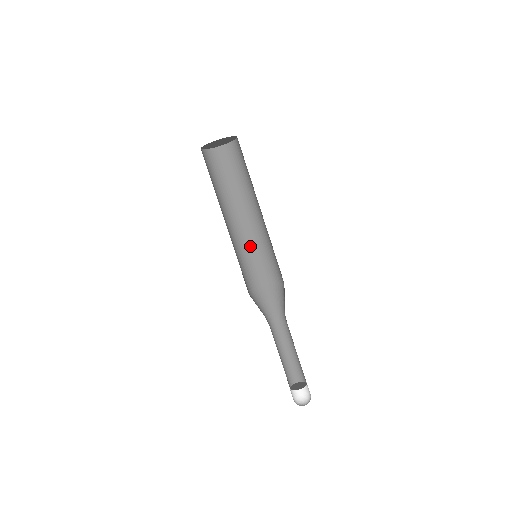
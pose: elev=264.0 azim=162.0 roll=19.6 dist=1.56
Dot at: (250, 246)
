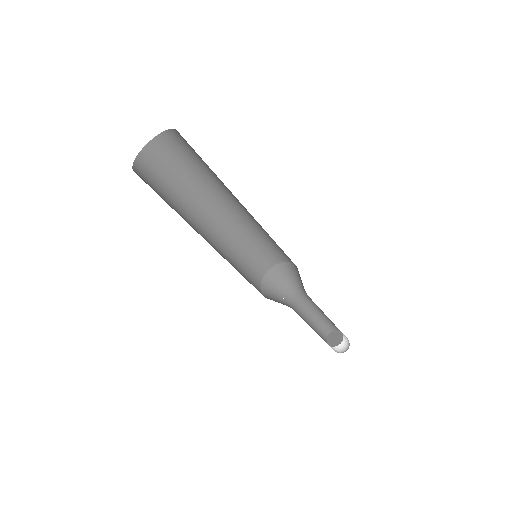
Dot at: (242, 236)
